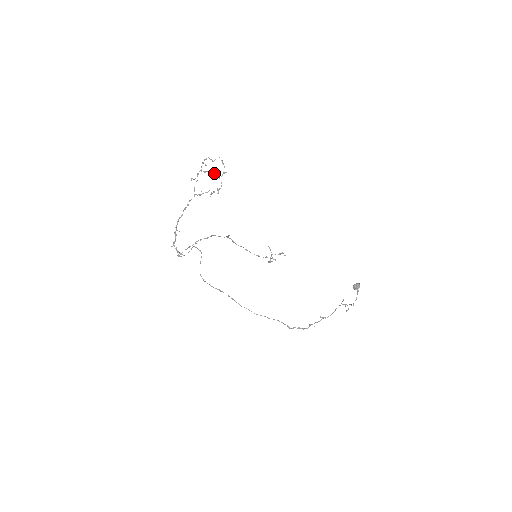
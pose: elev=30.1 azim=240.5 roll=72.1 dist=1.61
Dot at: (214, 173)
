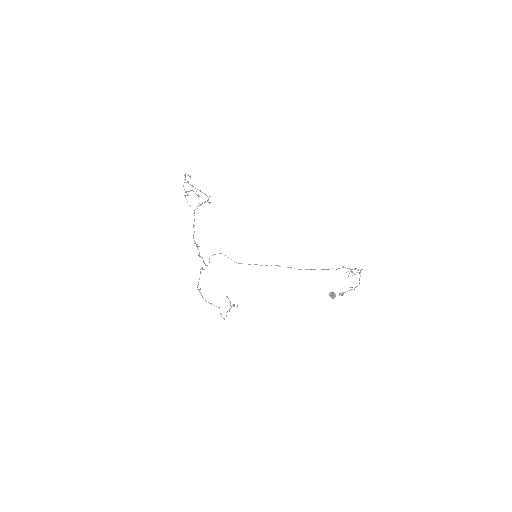
Dot at: occluded
